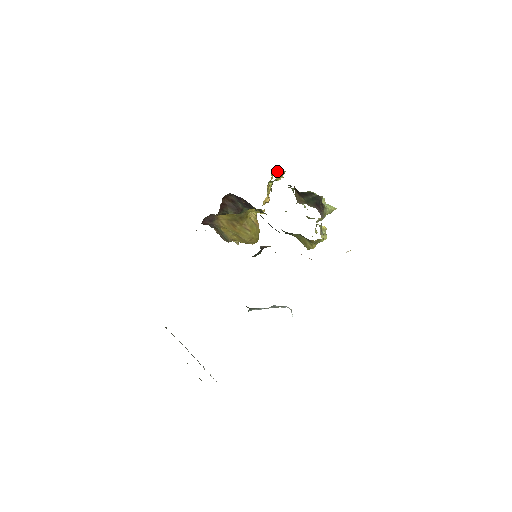
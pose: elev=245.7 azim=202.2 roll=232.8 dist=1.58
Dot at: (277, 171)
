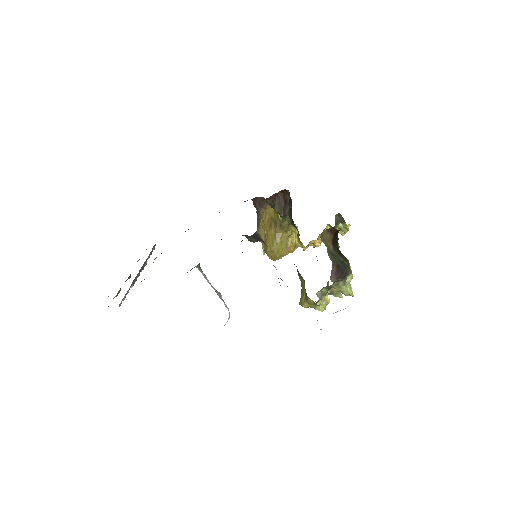
Dot at: (342, 221)
